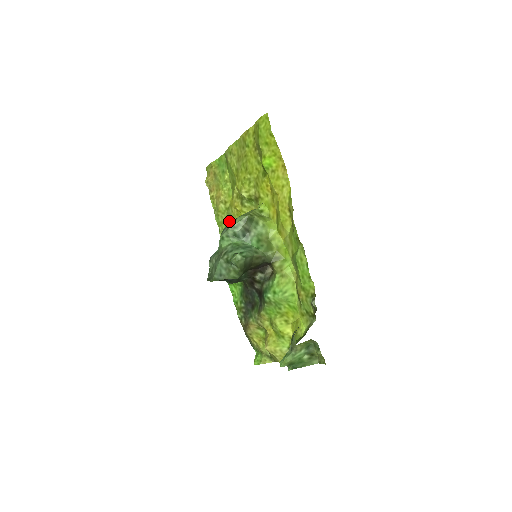
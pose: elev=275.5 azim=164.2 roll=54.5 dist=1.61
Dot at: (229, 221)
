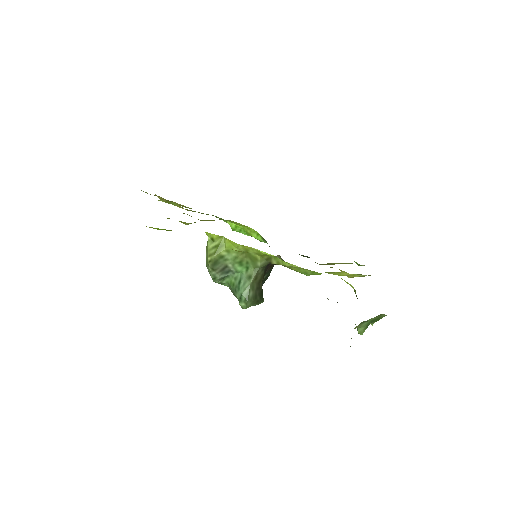
Dot at: occluded
